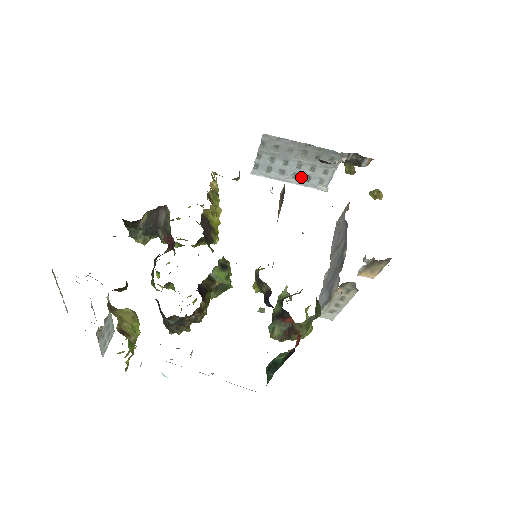
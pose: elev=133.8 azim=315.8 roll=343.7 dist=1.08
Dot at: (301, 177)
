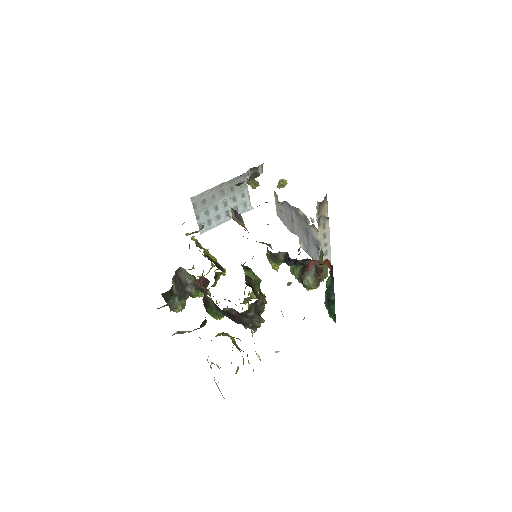
Dot at: occluded
